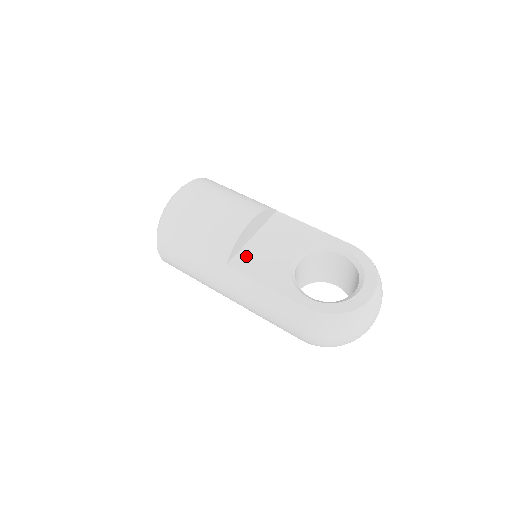
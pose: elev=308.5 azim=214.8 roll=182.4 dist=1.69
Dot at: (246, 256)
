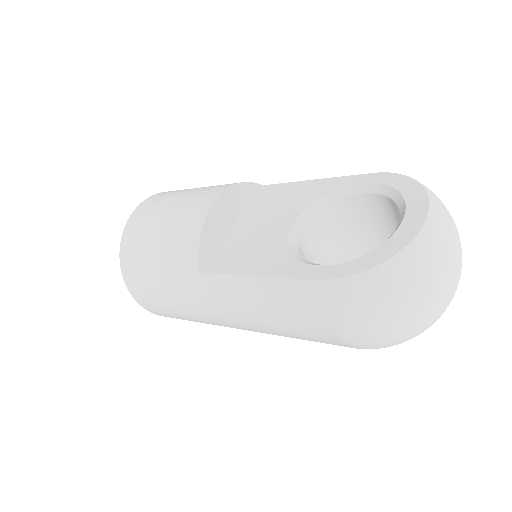
Dot at: (225, 252)
